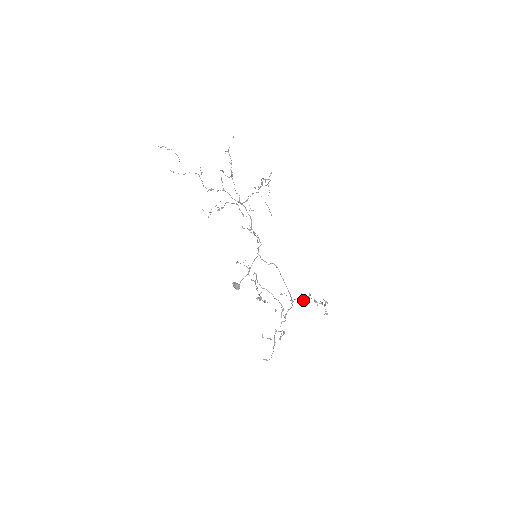
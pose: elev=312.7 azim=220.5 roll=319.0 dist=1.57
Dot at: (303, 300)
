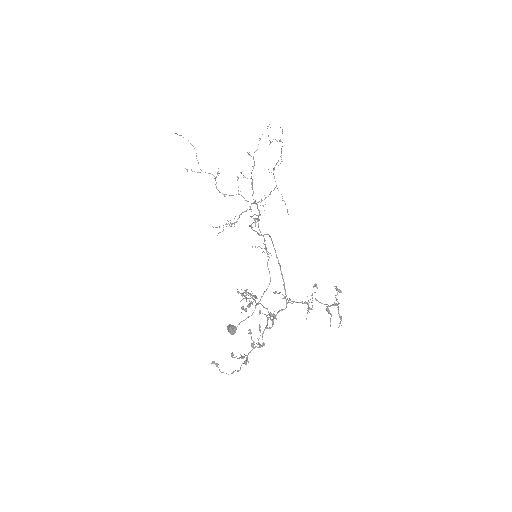
Dot at: (308, 306)
